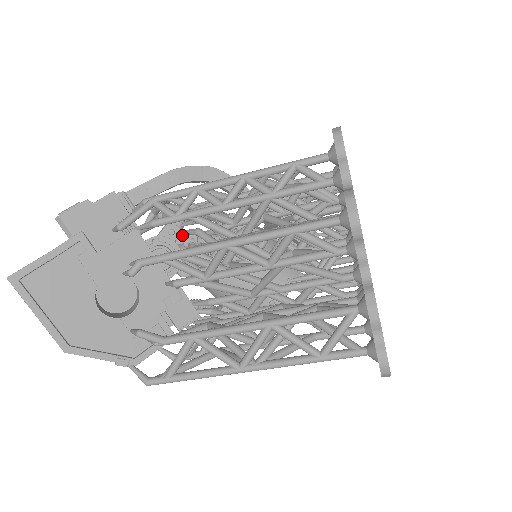
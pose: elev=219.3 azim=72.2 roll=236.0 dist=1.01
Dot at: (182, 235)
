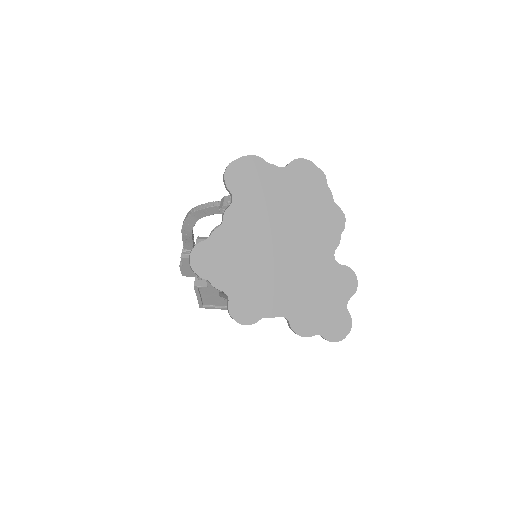
Dot at: occluded
